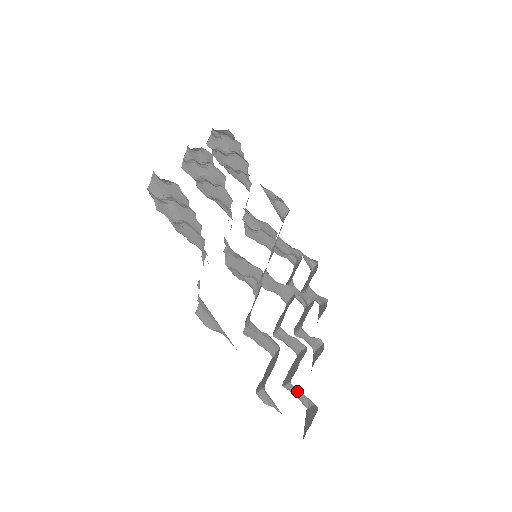
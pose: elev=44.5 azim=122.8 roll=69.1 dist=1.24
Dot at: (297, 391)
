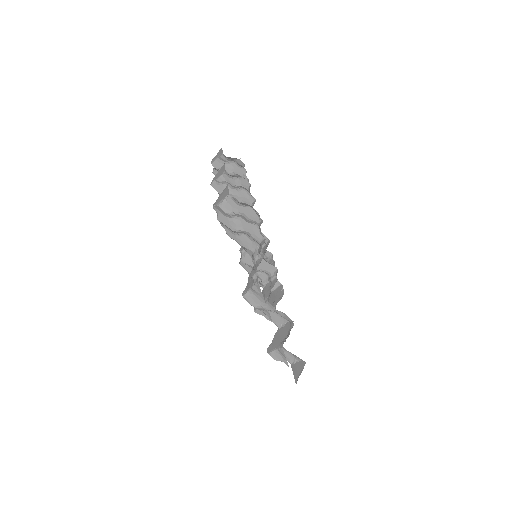
Dot at: (286, 352)
